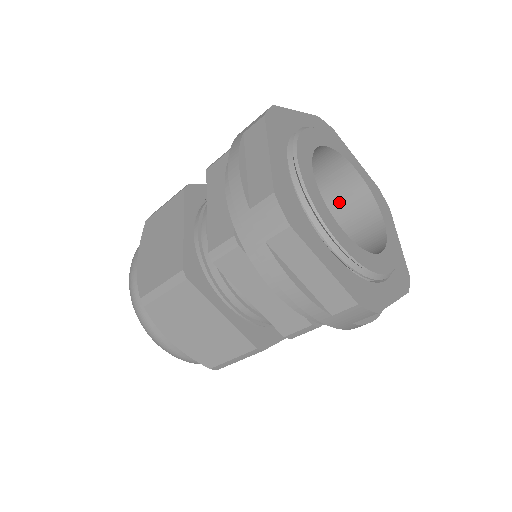
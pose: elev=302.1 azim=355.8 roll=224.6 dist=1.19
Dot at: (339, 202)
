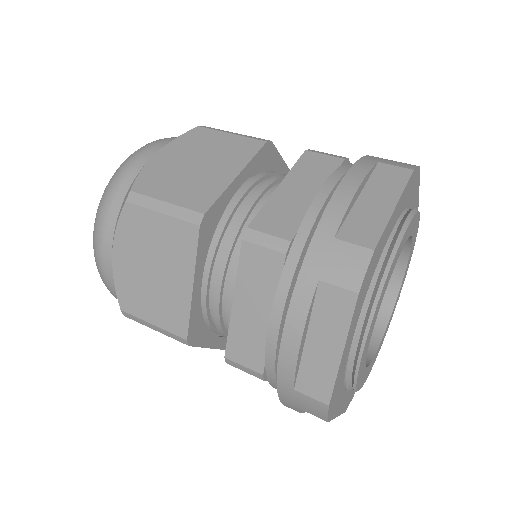
Dot at: occluded
